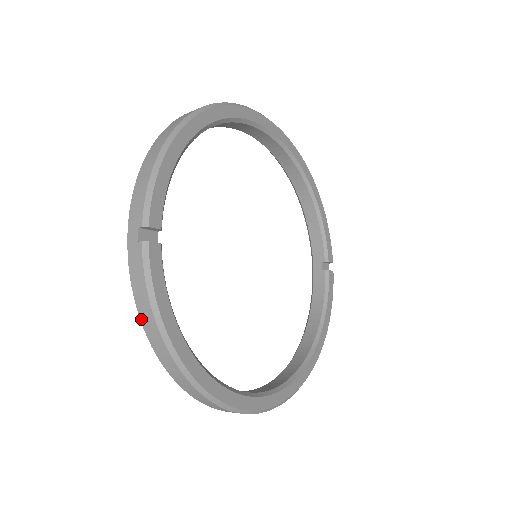
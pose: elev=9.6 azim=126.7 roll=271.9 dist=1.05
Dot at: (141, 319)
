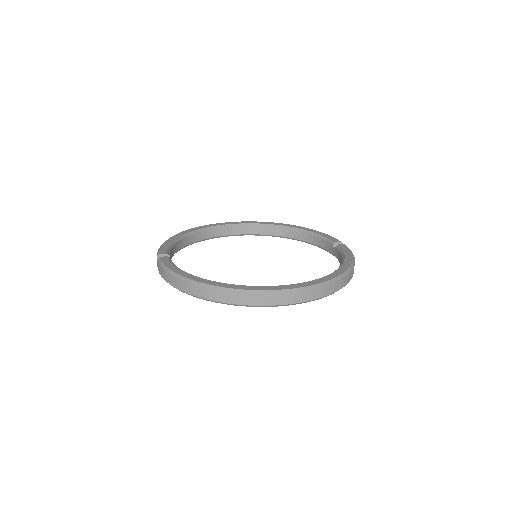
Dot at: (170, 284)
